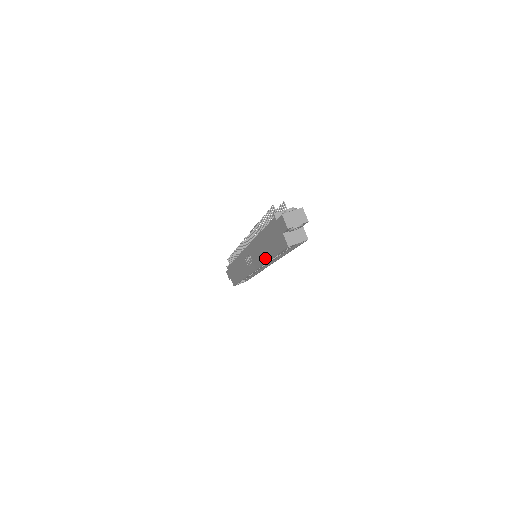
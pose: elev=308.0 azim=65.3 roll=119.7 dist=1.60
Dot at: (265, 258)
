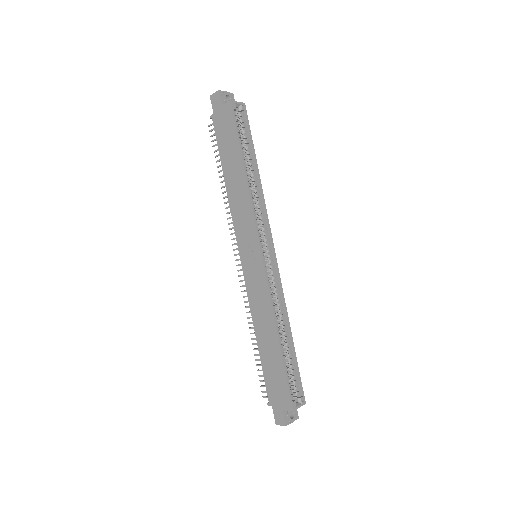
Dot at: (243, 184)
